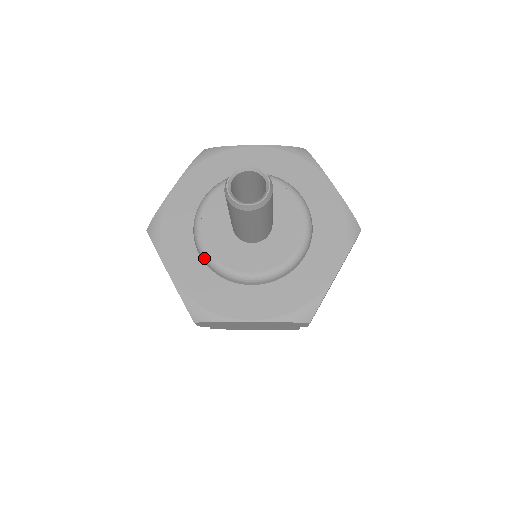
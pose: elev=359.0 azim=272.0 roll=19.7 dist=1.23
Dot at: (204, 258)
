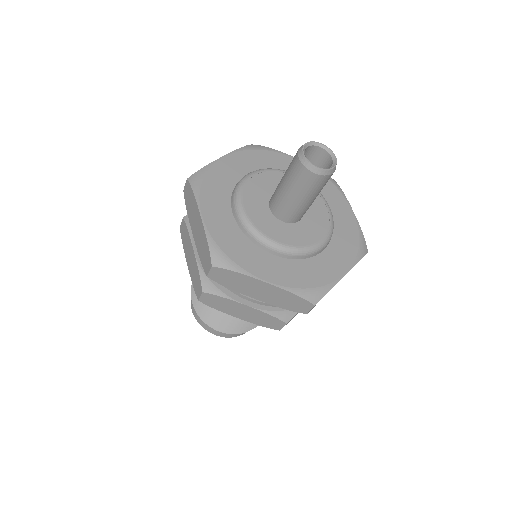
Dot at: (283, 252)
